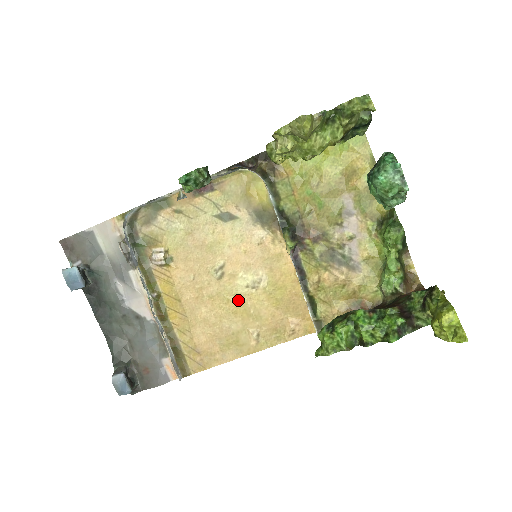
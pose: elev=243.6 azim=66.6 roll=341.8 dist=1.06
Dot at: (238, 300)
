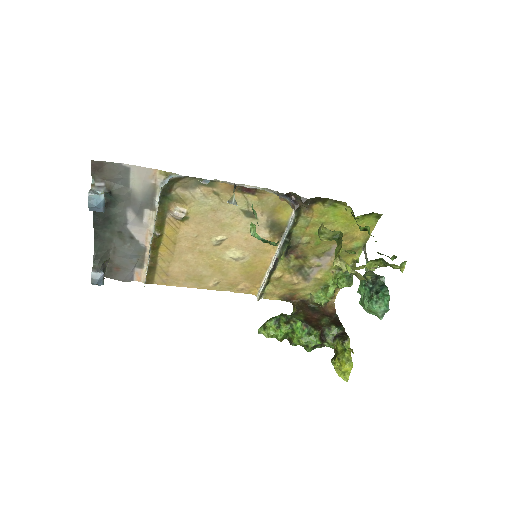
Dot at: (219, 261)
